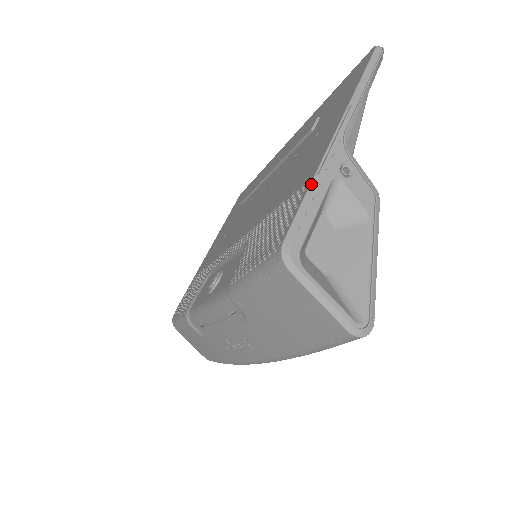
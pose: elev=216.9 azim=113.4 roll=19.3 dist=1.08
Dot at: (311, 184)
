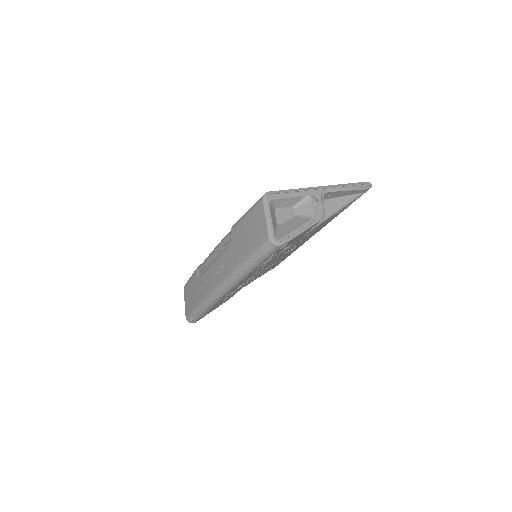
Dot at: (297, 189)
